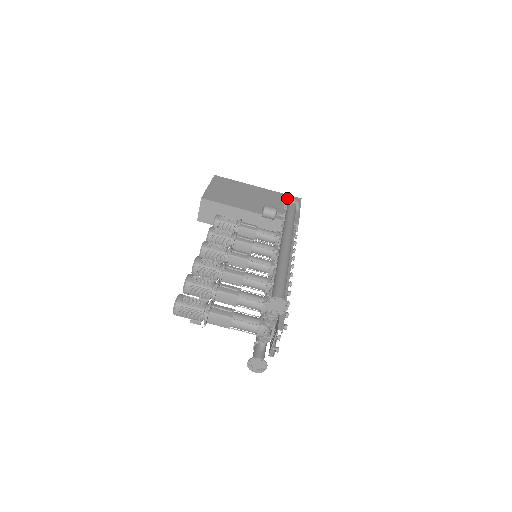
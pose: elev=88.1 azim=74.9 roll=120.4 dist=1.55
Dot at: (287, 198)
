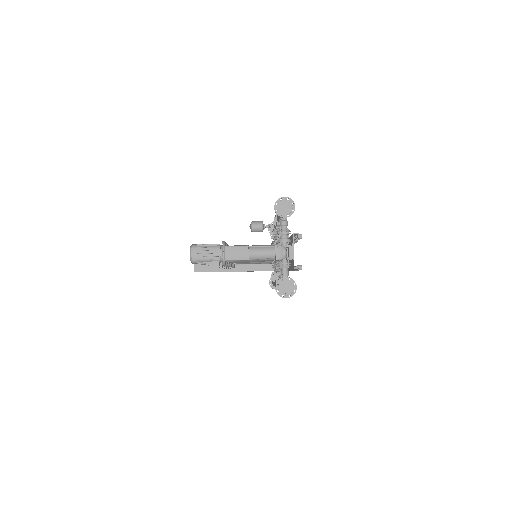
Dot at: occluded
